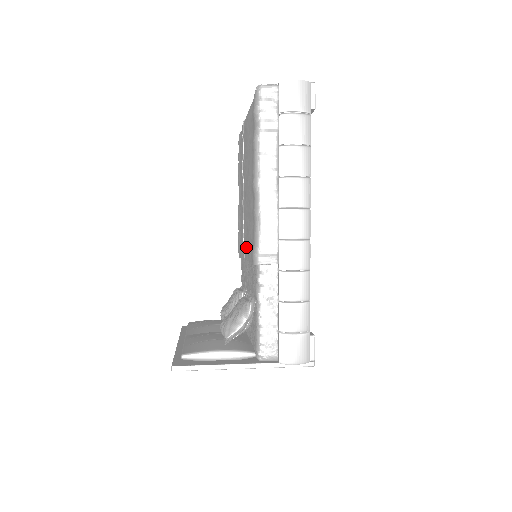
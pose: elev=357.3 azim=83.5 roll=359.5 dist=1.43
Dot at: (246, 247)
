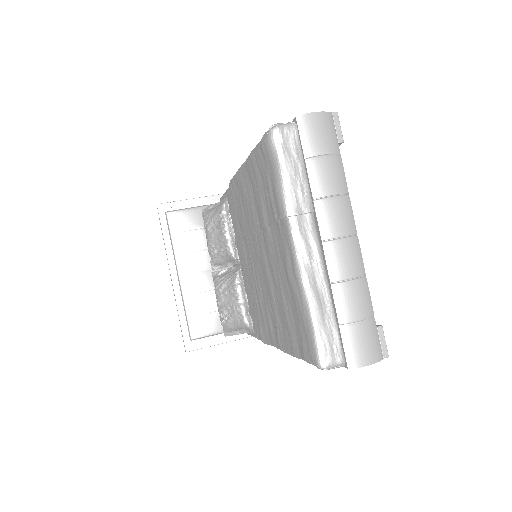
Dot at: (248, 260)
